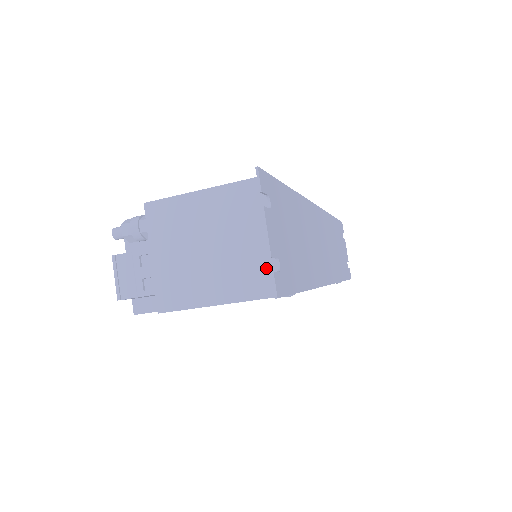
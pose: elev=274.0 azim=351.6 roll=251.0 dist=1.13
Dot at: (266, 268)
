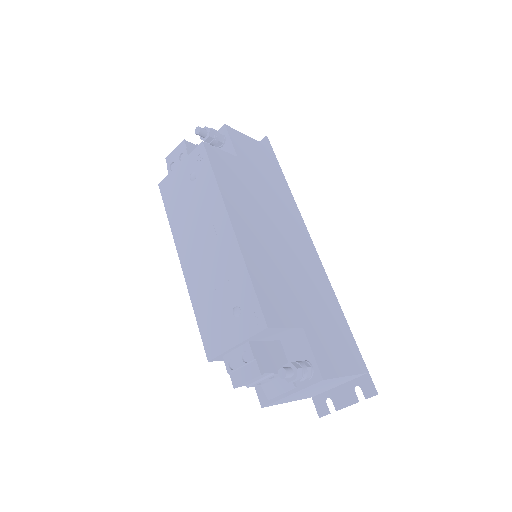
Dot at: occluded
